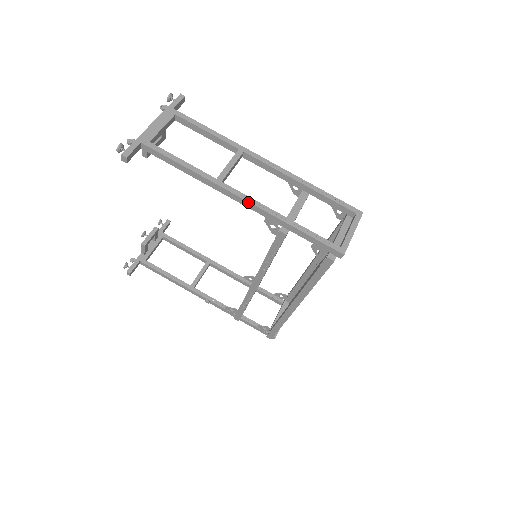
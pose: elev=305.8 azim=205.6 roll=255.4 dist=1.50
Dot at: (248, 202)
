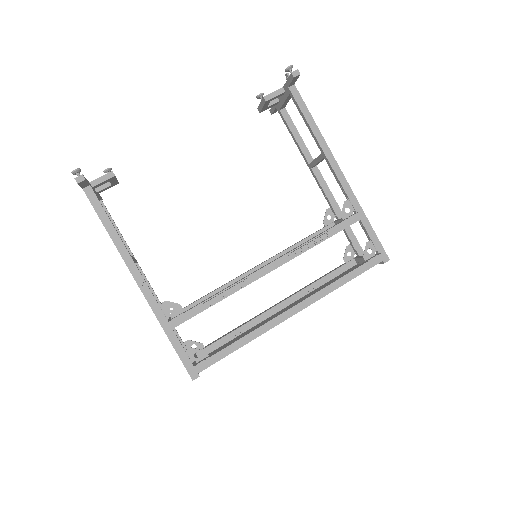
Dot at: (345, 179)
